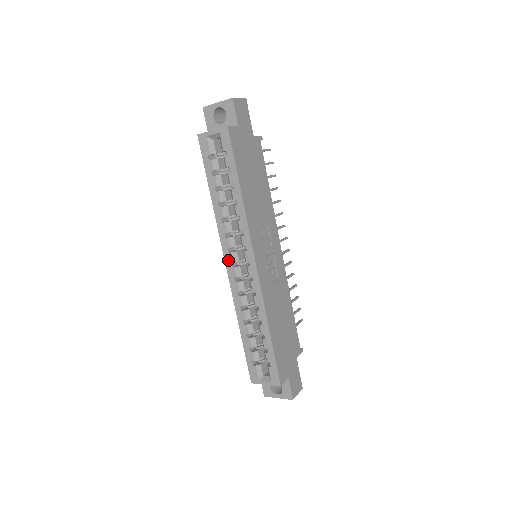
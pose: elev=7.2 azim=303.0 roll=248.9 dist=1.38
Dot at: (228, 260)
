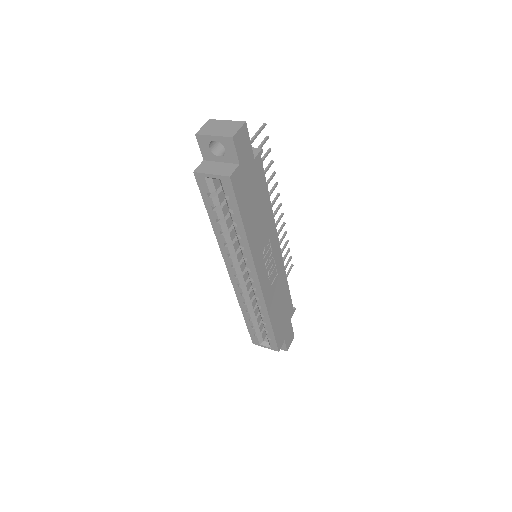
Dot at: (231, 272)
